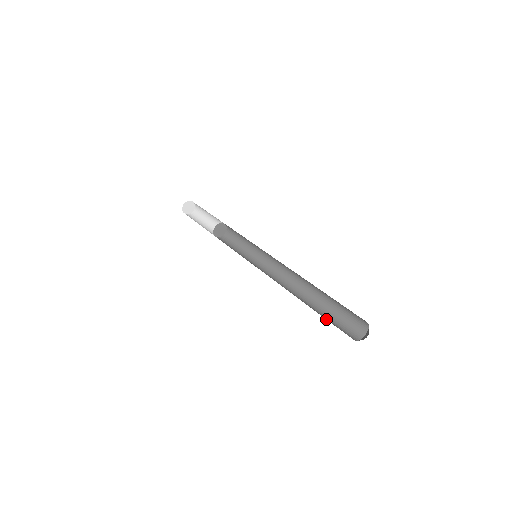
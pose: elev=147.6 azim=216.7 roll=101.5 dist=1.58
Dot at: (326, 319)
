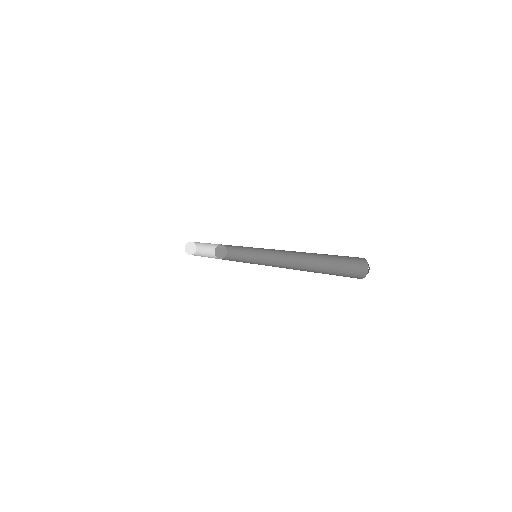
Dot at: occluded
